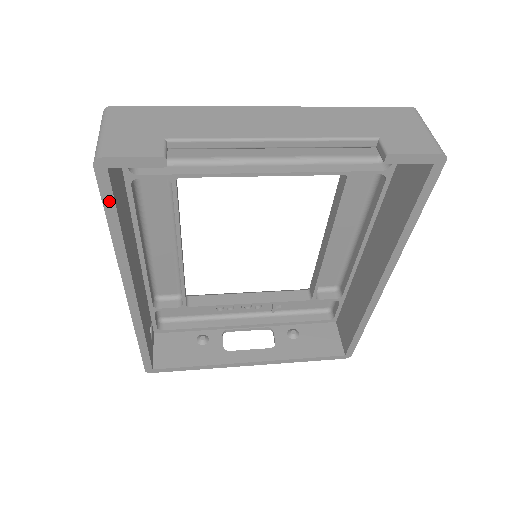
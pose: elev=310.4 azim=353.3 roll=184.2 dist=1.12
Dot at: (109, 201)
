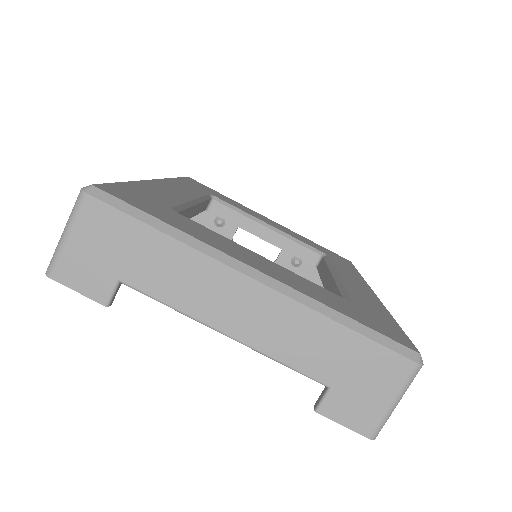
Dot at: occluded
